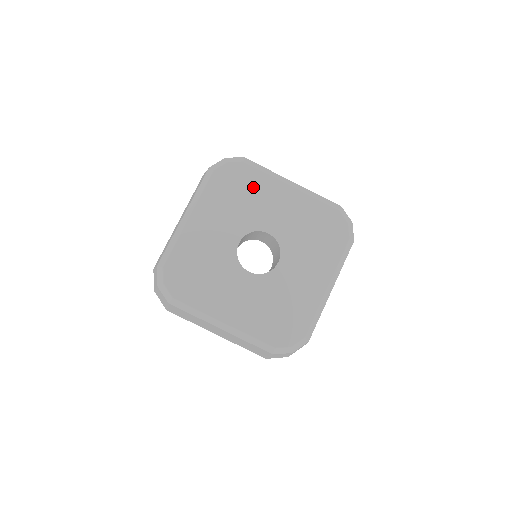
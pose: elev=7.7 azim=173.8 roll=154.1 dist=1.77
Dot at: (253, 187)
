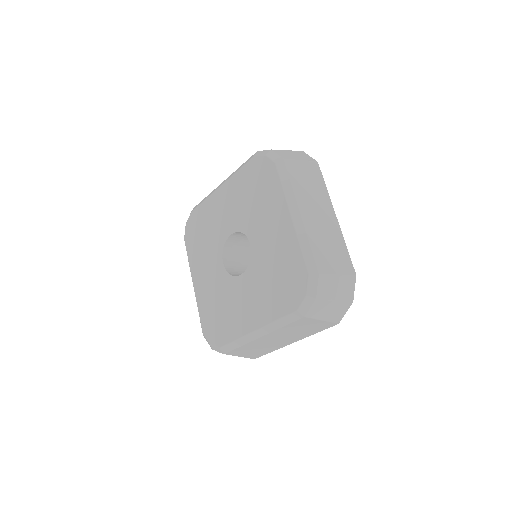
Dot at: (205, 219)
